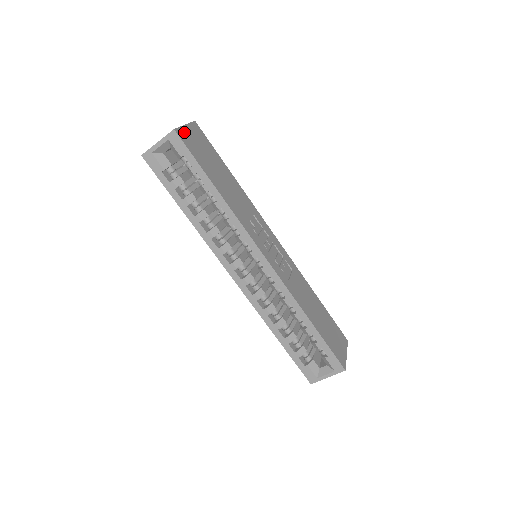
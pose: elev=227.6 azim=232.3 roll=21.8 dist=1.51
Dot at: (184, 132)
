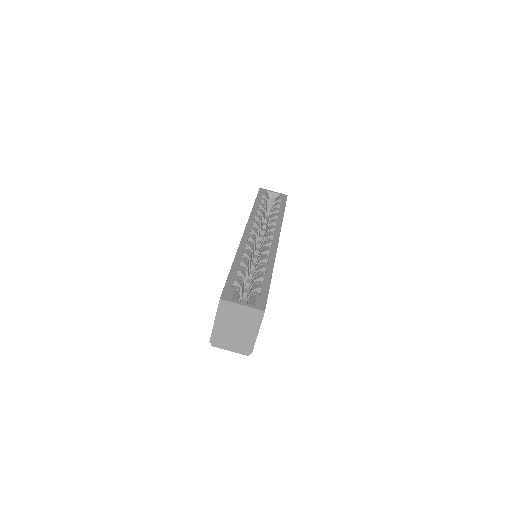
Dot at: occluded
